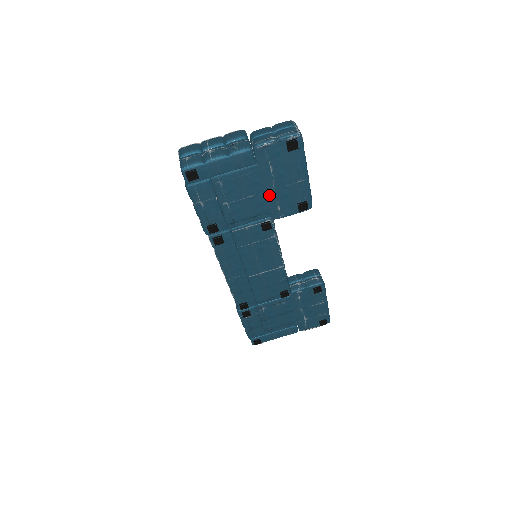
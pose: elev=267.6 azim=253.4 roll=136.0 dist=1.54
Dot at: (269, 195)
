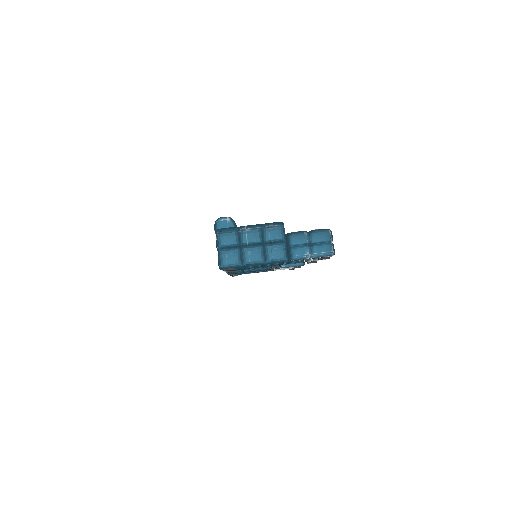
Dot at: (288, 263)
